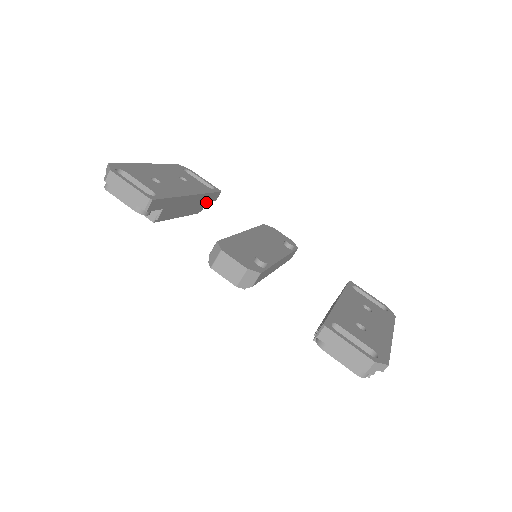
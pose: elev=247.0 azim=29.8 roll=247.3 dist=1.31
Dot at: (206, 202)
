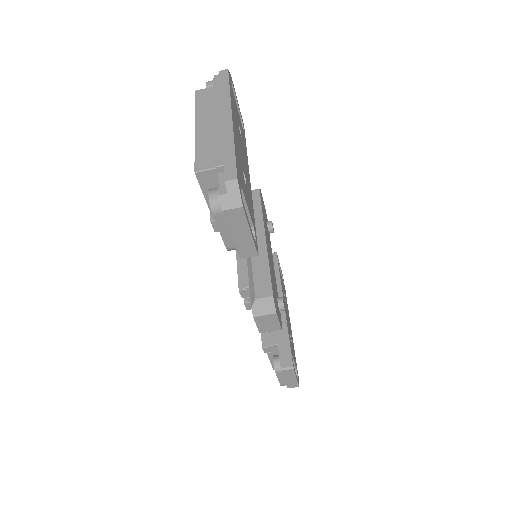
Dot at: occluded
